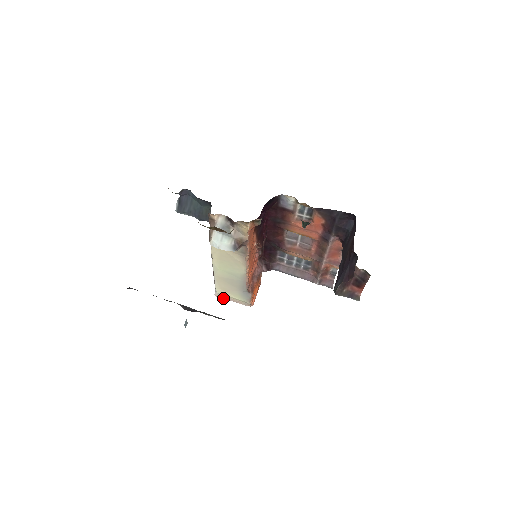
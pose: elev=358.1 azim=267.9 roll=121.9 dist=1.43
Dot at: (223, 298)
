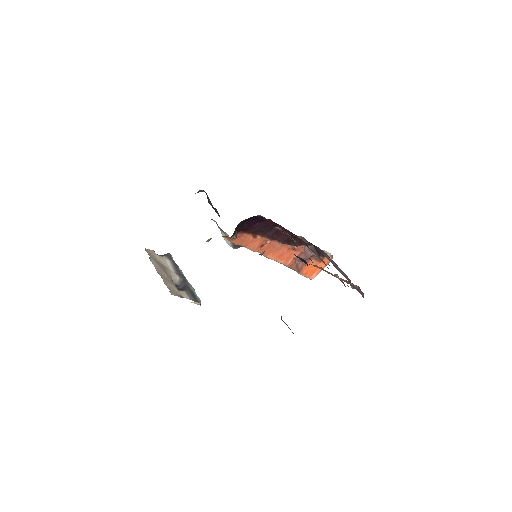
Dot at: occluded
